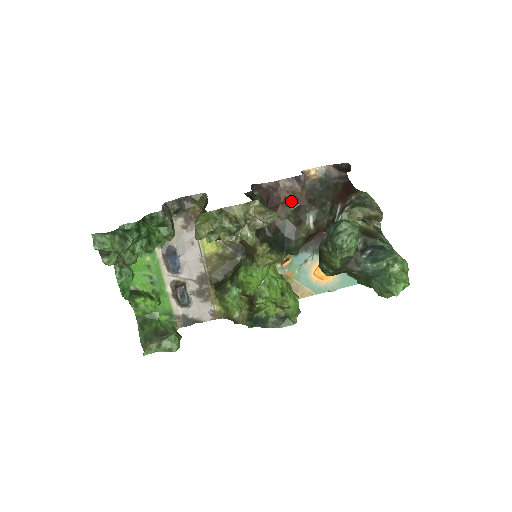
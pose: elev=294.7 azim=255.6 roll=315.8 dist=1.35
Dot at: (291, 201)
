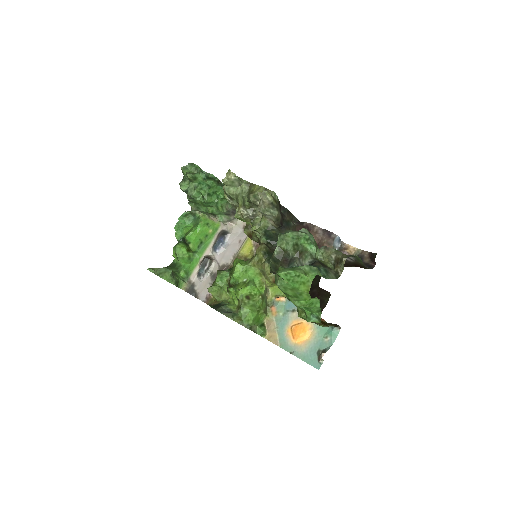
Dot at: occluded
